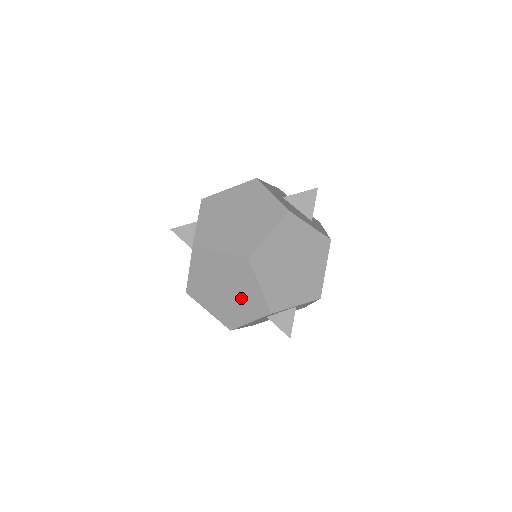
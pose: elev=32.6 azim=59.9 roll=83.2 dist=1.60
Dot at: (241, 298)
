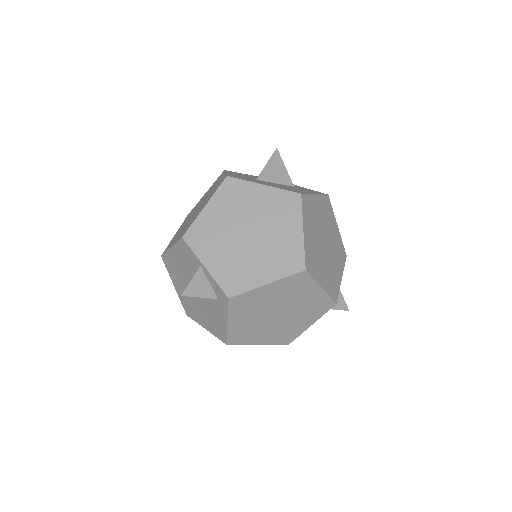
Dot at: (299, 311)
